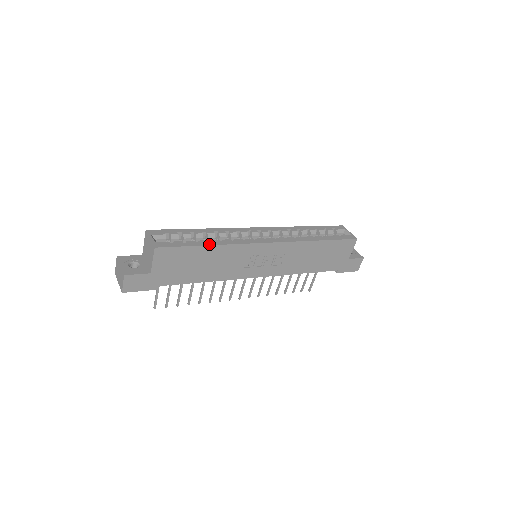
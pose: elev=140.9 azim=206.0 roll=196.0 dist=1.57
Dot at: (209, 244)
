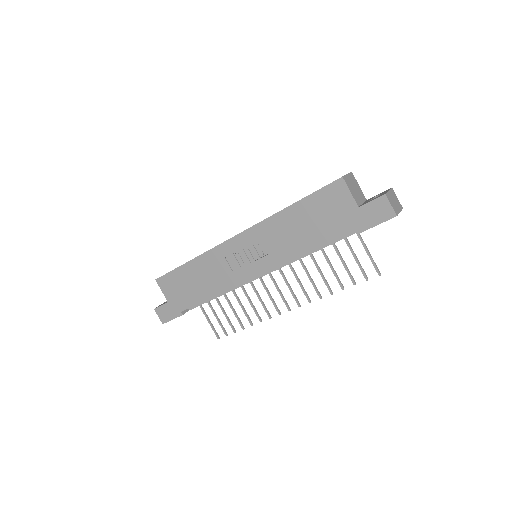
Dot at: (189, 261)
